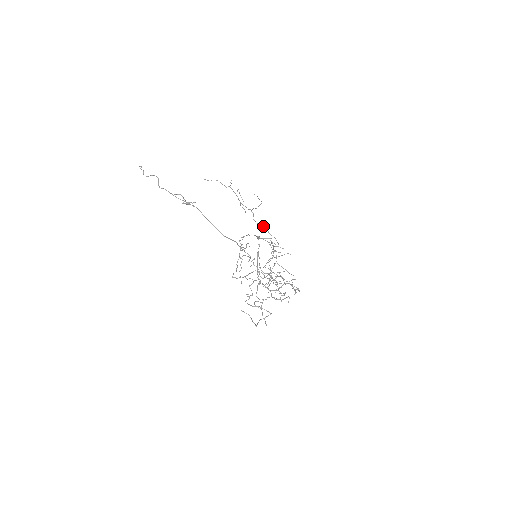
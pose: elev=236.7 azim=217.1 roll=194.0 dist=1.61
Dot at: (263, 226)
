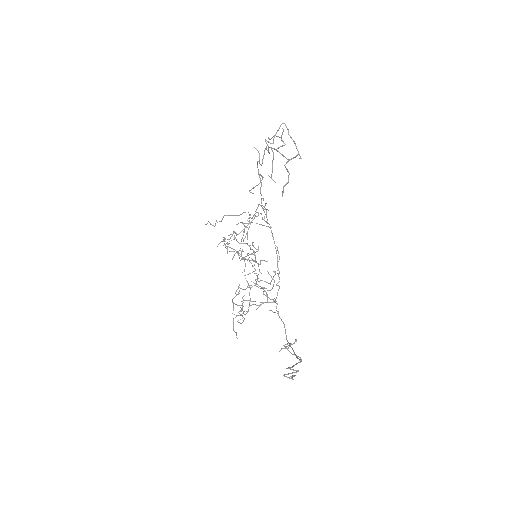
Dot at: occluded
